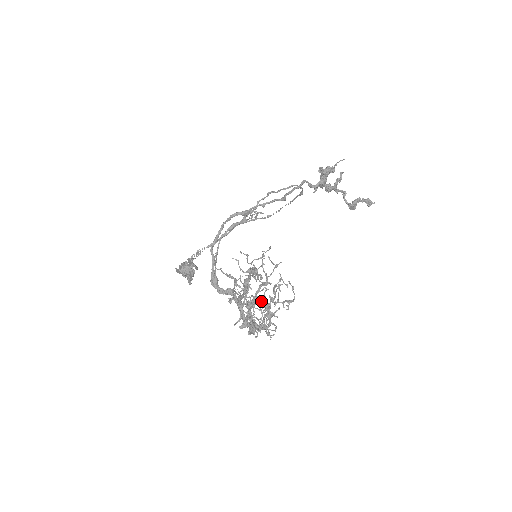
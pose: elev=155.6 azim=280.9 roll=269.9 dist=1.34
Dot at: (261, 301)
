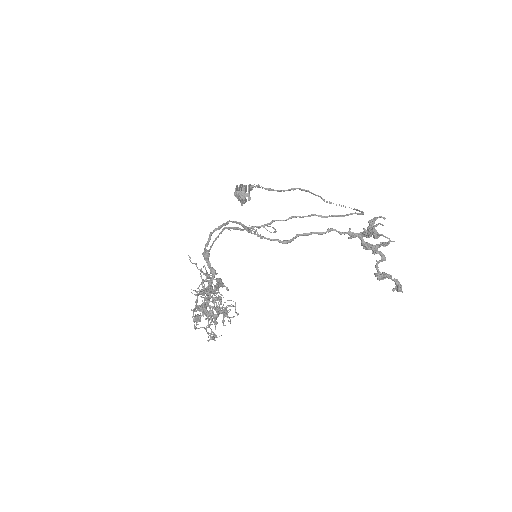
Dot at: (204, 314)
